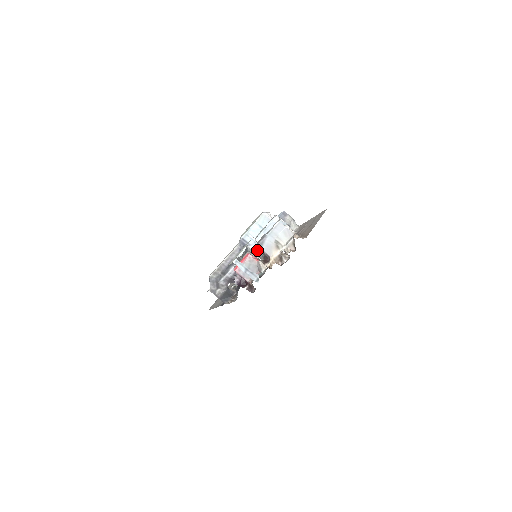
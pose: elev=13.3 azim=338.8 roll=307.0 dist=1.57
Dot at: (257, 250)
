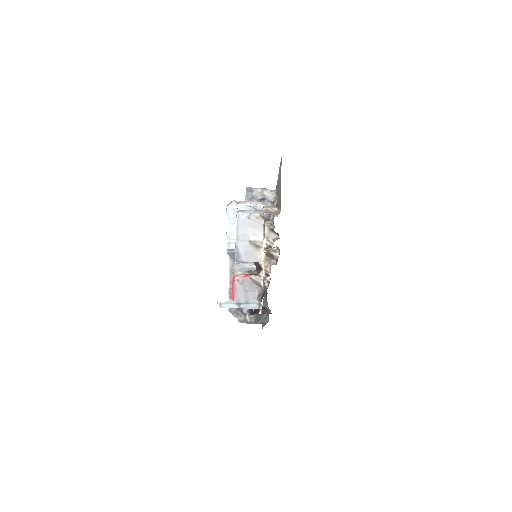
Dot at: occluded
